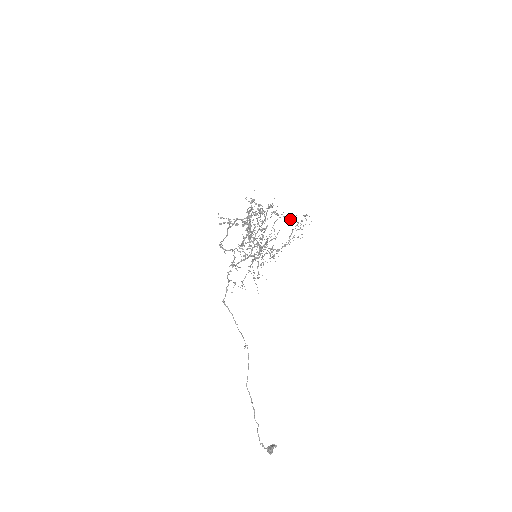
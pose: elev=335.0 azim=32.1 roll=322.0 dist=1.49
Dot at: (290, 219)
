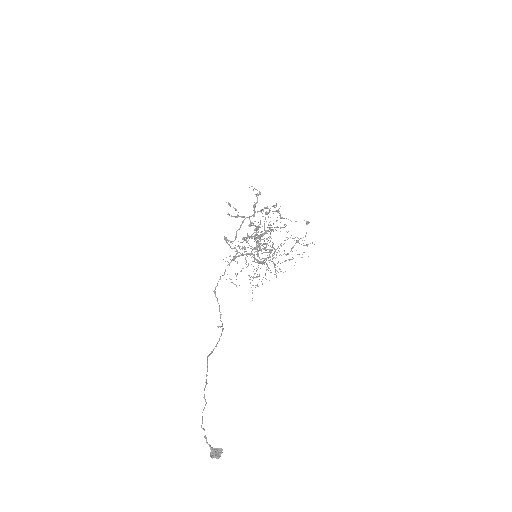
Dot at: occluded
